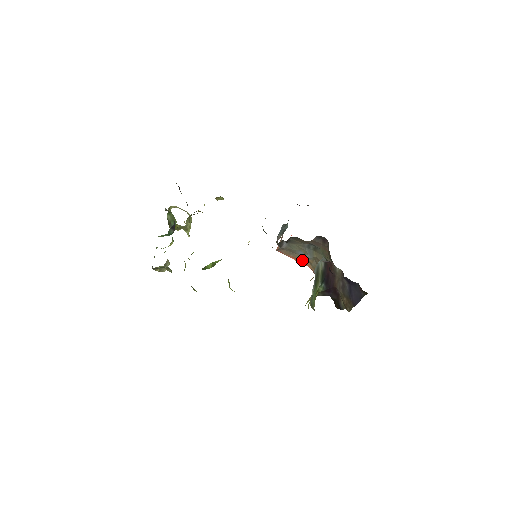
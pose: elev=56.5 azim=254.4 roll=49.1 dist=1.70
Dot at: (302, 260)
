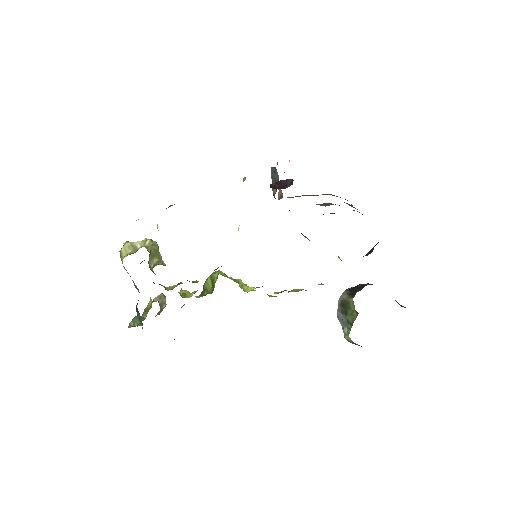
Dot at: (318, 195)
